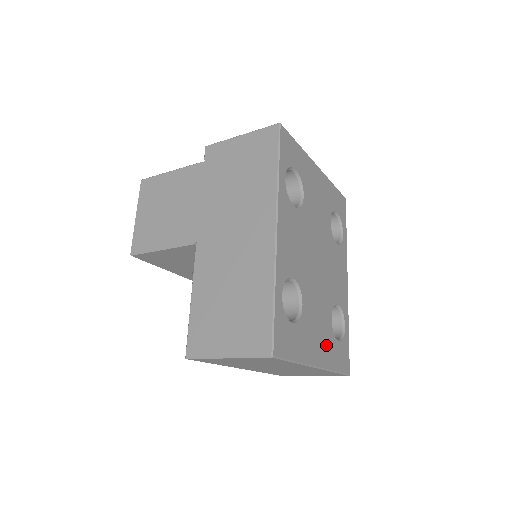
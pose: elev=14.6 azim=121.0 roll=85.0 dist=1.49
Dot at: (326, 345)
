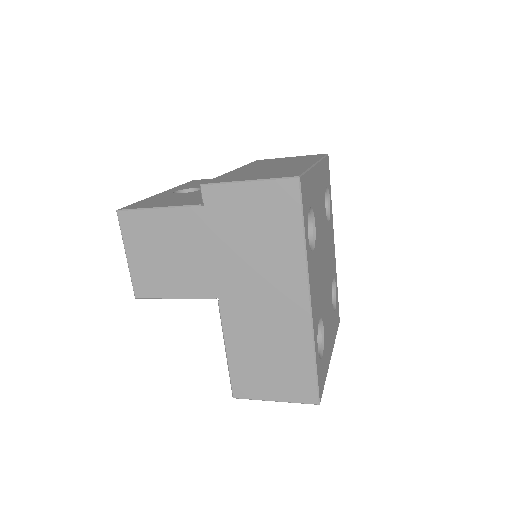
Dot at: (332, 329)
